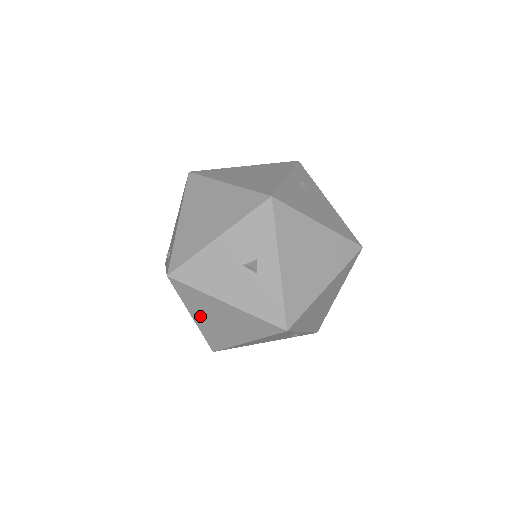
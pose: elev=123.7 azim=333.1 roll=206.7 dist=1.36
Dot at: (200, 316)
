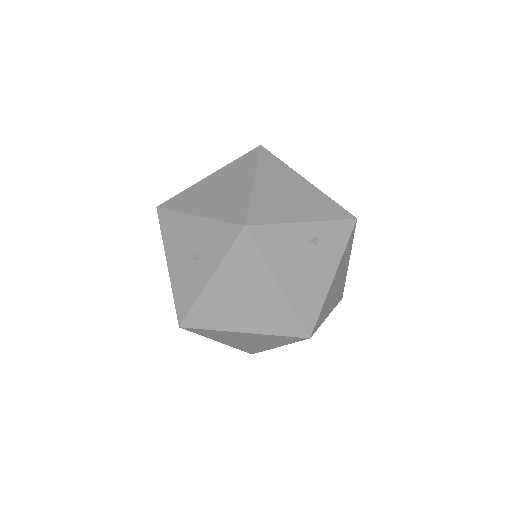
Dot at: occluded
